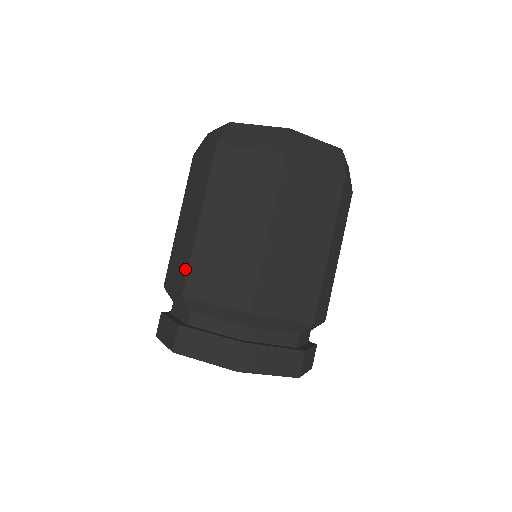
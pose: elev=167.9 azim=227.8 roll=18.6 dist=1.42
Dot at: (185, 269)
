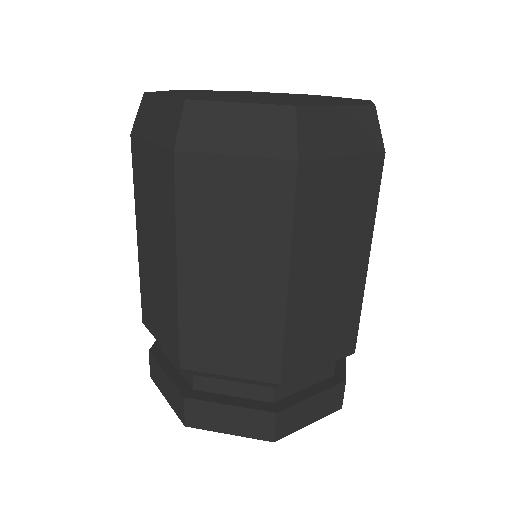
Dot at: (270, 351)
